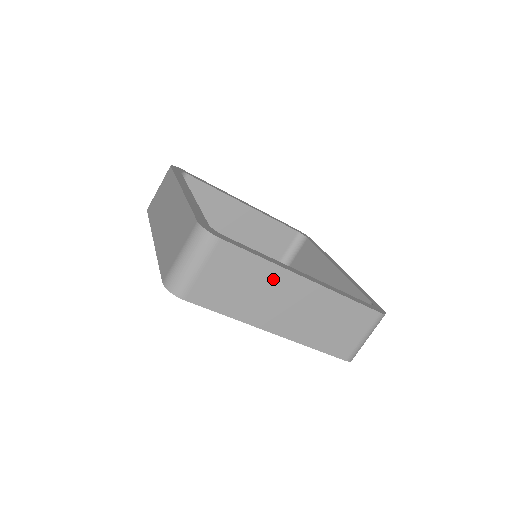
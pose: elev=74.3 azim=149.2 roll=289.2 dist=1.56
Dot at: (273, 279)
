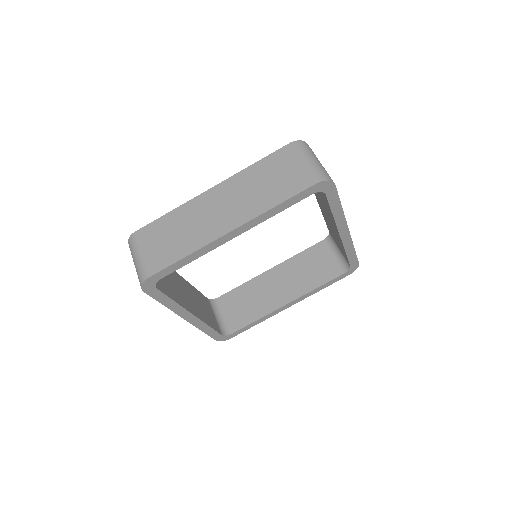
Dot at: (189, 212)
